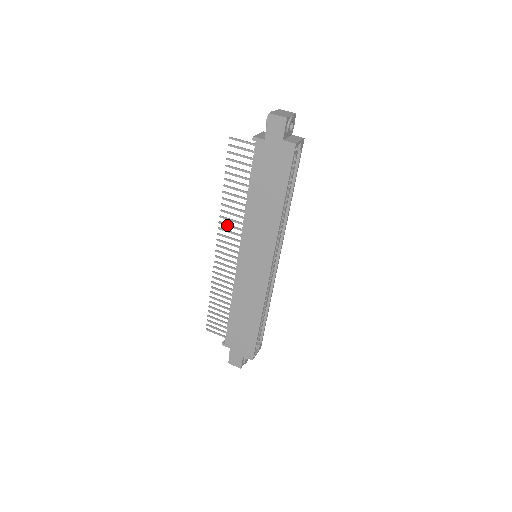
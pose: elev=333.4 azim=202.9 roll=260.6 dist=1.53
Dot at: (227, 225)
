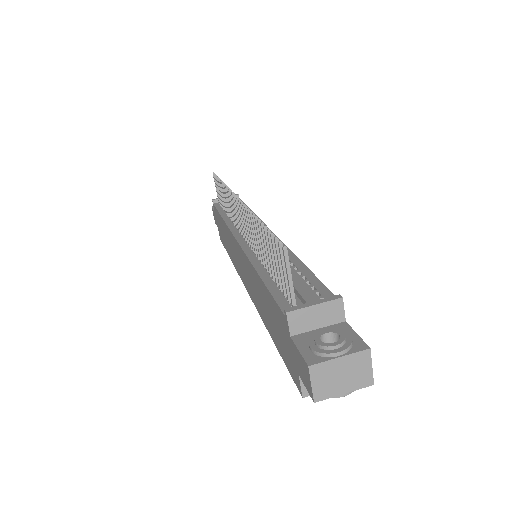
Dot at: (245, 220)
